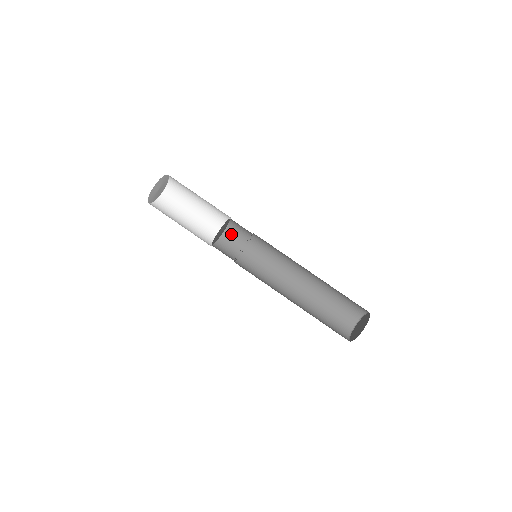
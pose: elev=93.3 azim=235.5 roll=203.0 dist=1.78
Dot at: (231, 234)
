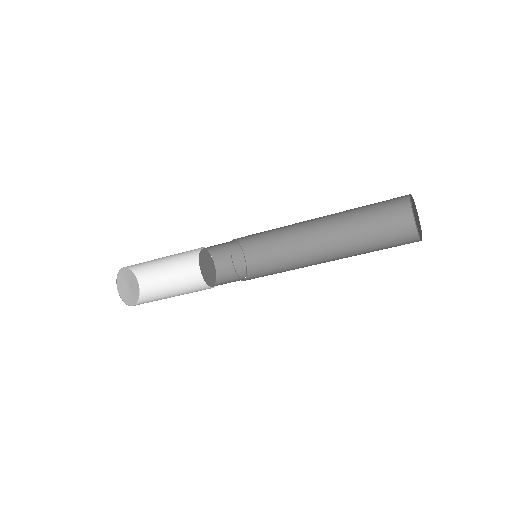
Dot at: (212, 246)
